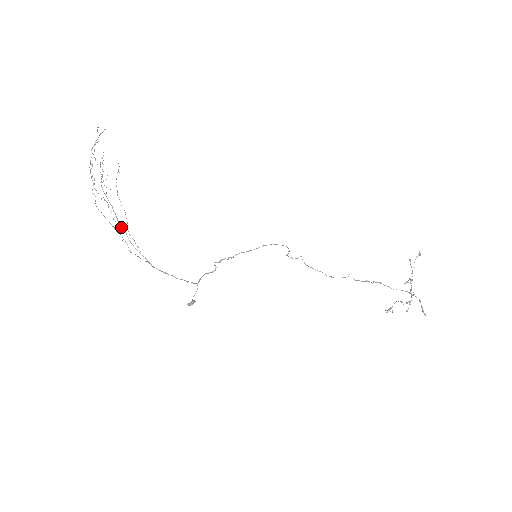
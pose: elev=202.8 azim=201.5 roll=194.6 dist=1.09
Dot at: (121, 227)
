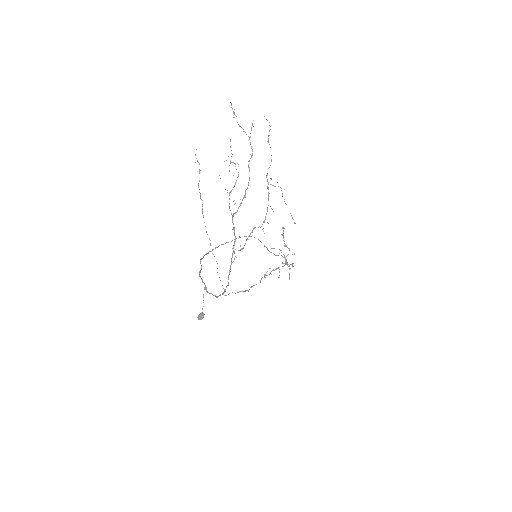
Dot at: occluded
